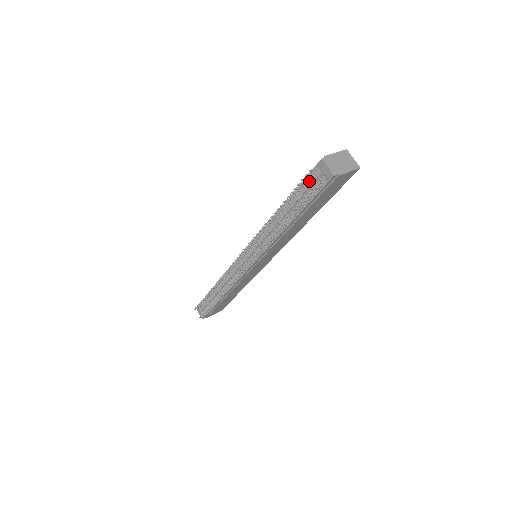
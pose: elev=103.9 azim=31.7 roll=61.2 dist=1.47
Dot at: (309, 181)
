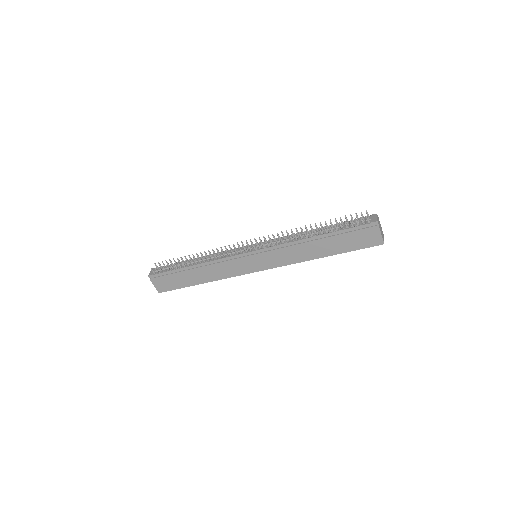
Dot at: occluded
